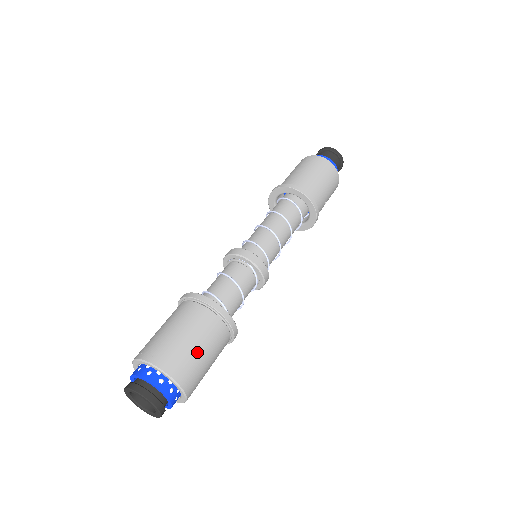
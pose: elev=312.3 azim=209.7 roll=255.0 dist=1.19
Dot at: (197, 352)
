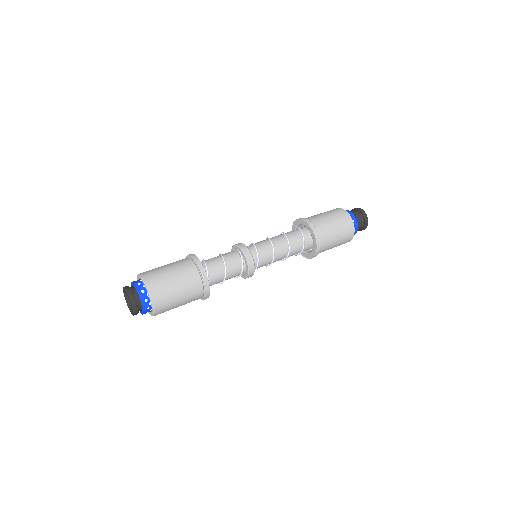
Dot at: (168, 275)
